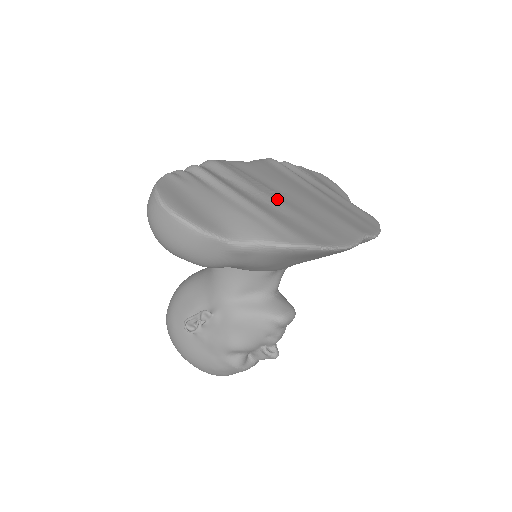
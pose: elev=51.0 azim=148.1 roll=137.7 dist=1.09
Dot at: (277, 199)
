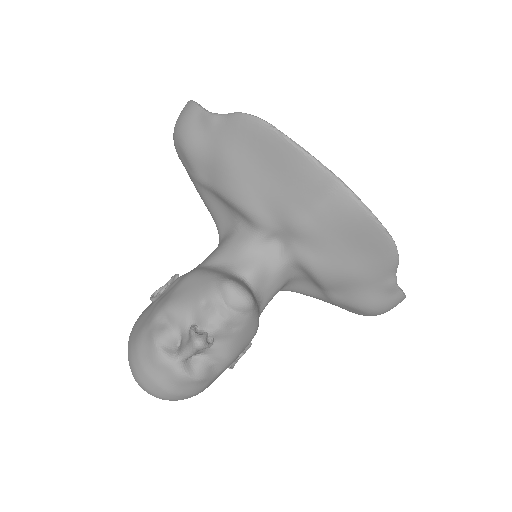
Dot at: occluded
